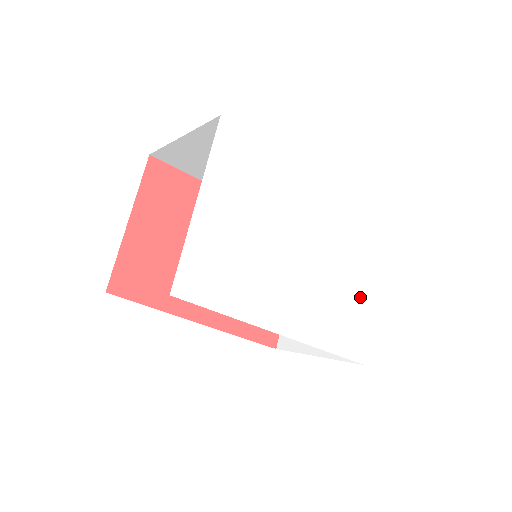
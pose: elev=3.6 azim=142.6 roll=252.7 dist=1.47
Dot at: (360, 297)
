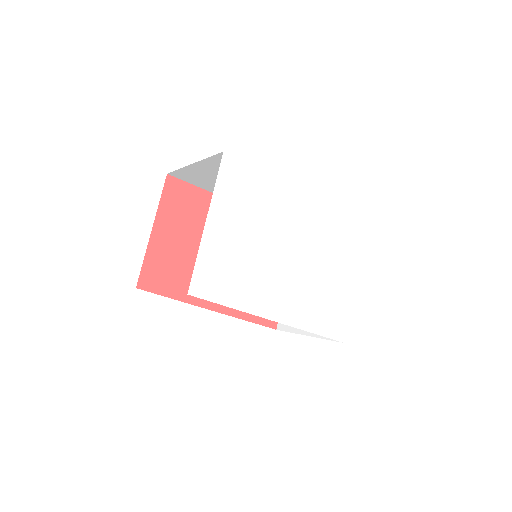
Dot at: (341, 288)
